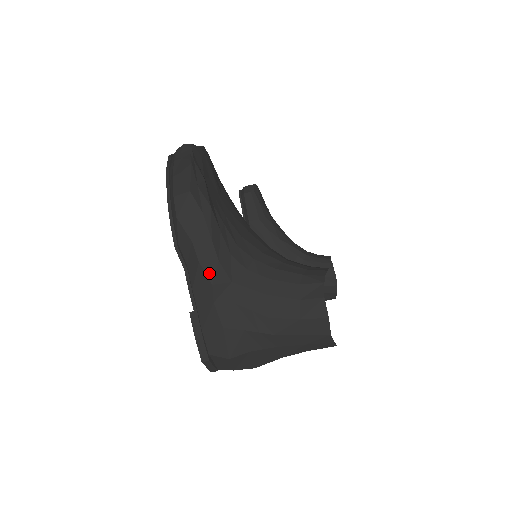
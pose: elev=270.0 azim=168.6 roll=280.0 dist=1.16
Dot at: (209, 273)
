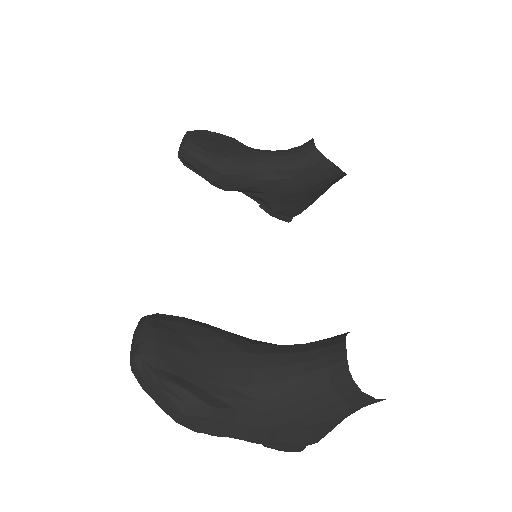
Dot at: (256, 438)
